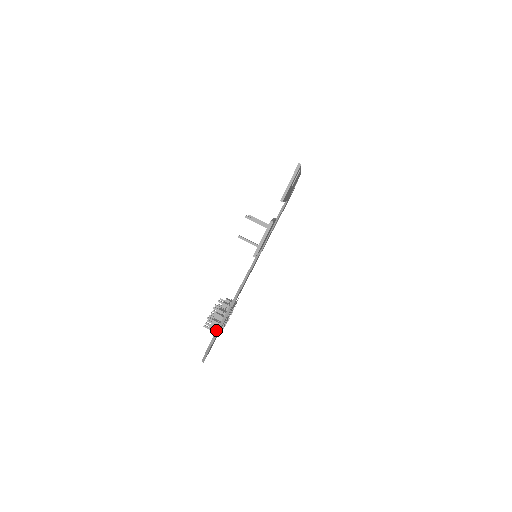
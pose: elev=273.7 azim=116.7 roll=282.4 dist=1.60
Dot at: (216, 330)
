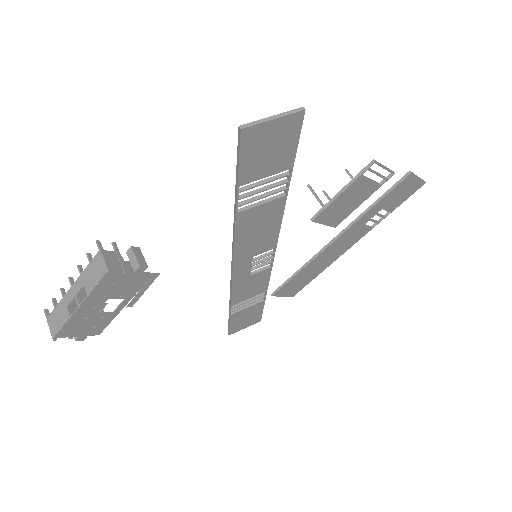
Dot at: (110, 263)
